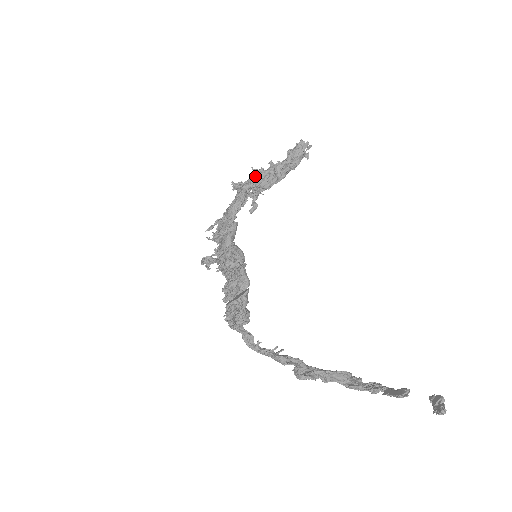
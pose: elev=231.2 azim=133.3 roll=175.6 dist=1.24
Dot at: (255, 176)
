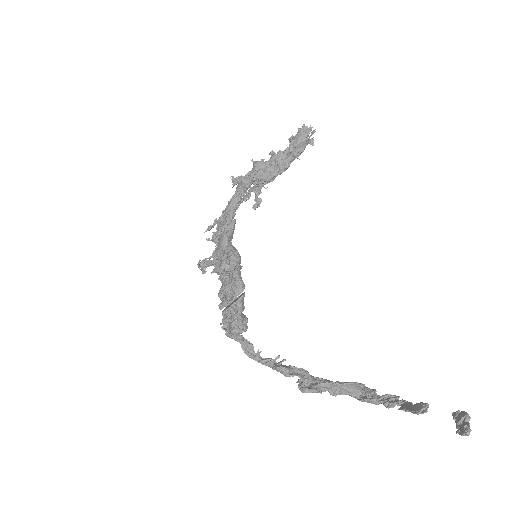
Dot at: (255, 168)
